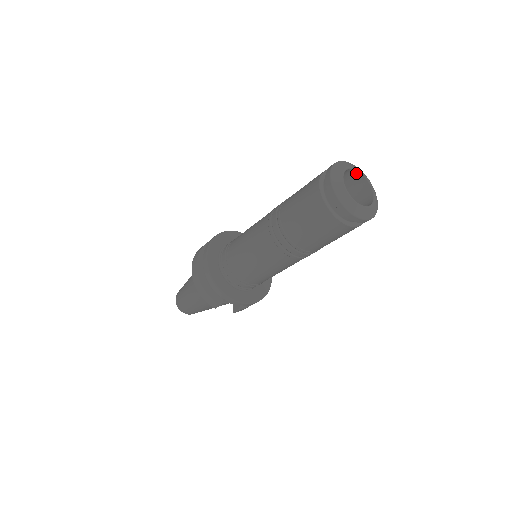
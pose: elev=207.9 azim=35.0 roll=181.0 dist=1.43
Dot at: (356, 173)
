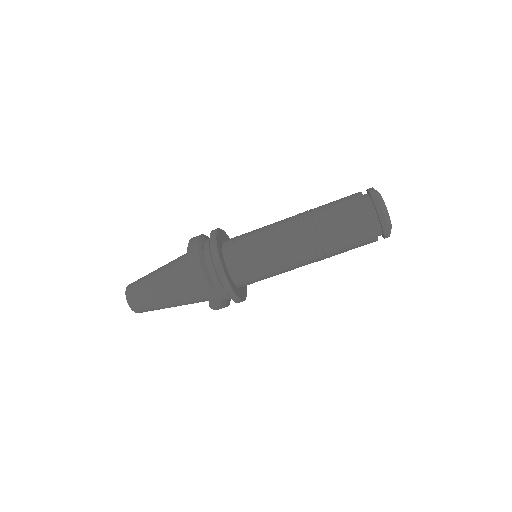
Dot at: occluded
